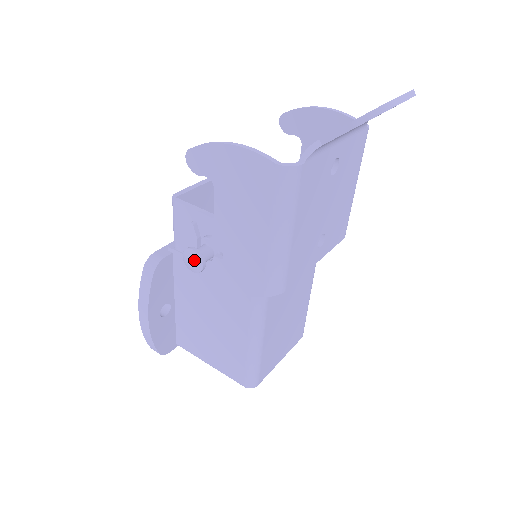
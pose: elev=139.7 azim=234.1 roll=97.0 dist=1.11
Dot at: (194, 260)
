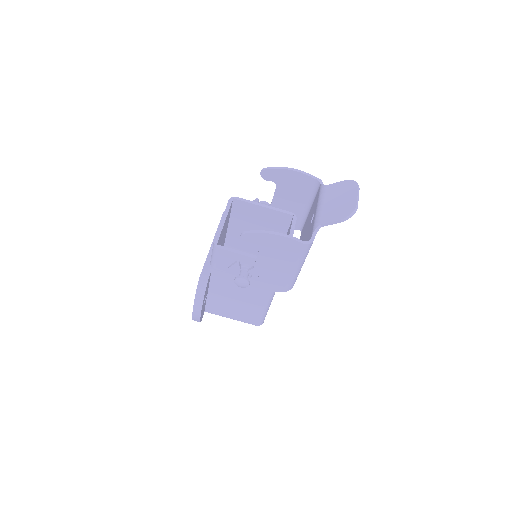
Dot at: (244, 283)
